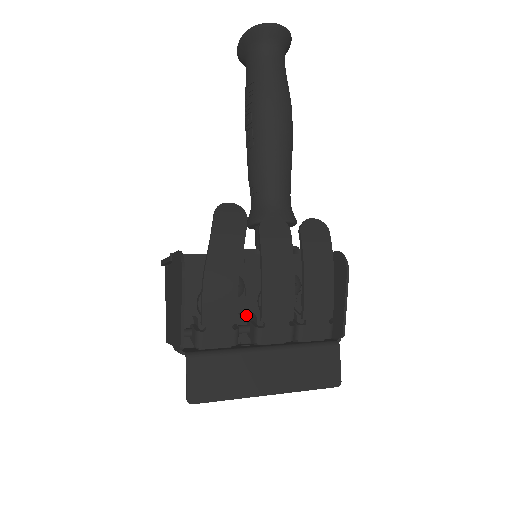
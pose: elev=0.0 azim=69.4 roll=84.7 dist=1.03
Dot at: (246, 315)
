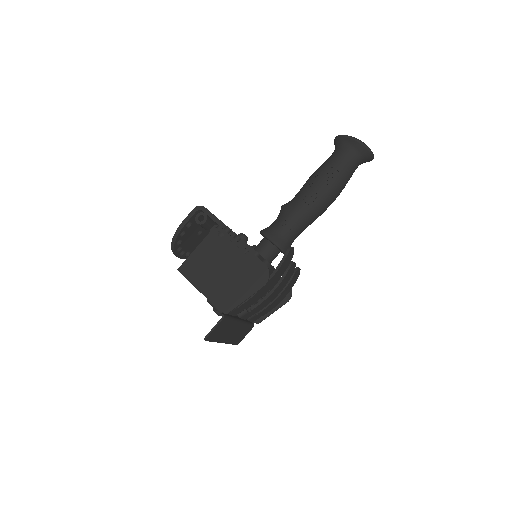
Dot at: occluded
